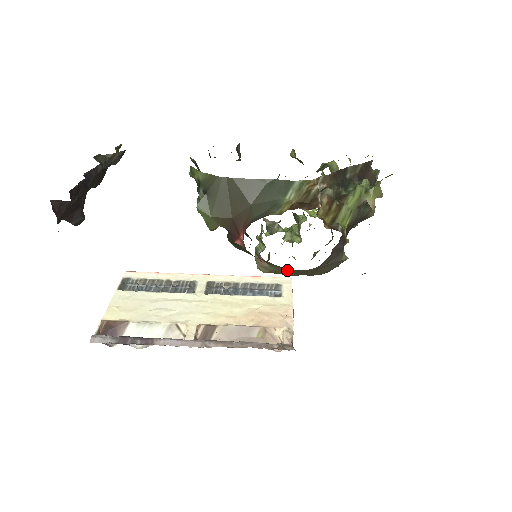
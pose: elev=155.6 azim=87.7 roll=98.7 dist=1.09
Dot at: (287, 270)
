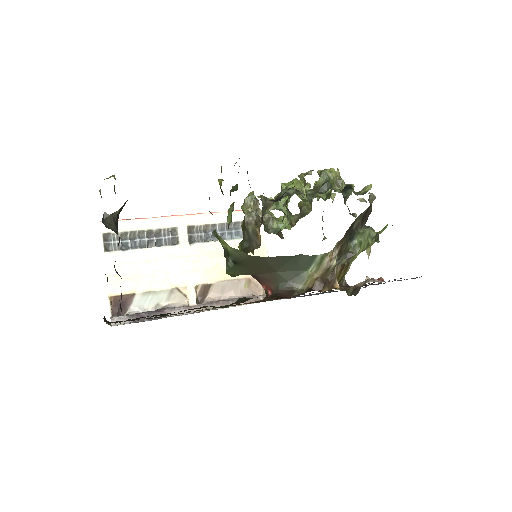
Dot at: occluded
